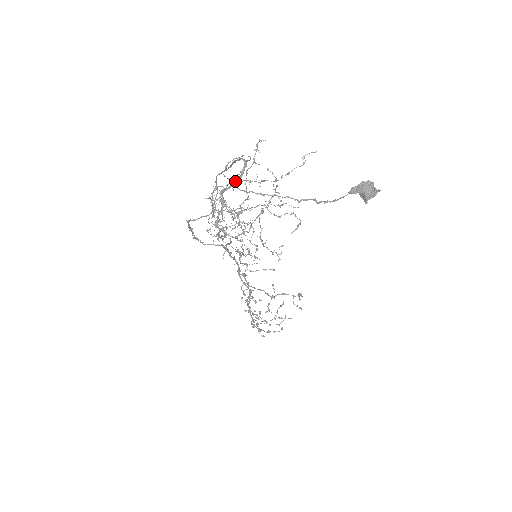
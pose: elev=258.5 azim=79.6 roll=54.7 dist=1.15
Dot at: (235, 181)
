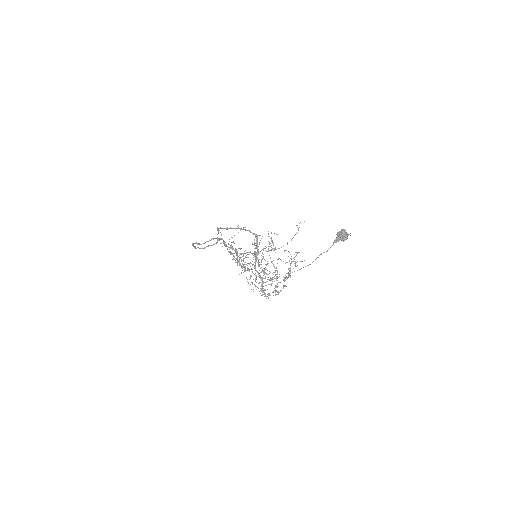
Dot at: (256, 253)
